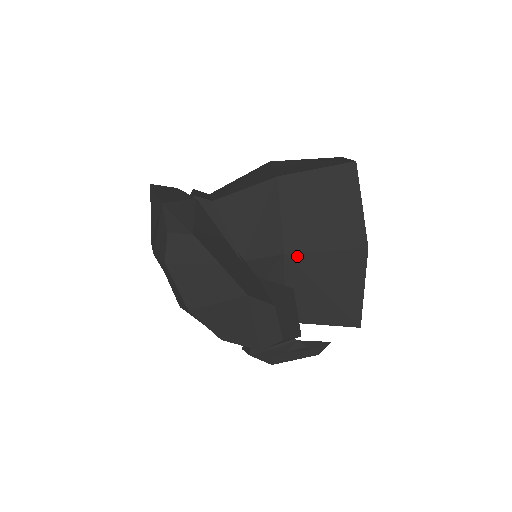
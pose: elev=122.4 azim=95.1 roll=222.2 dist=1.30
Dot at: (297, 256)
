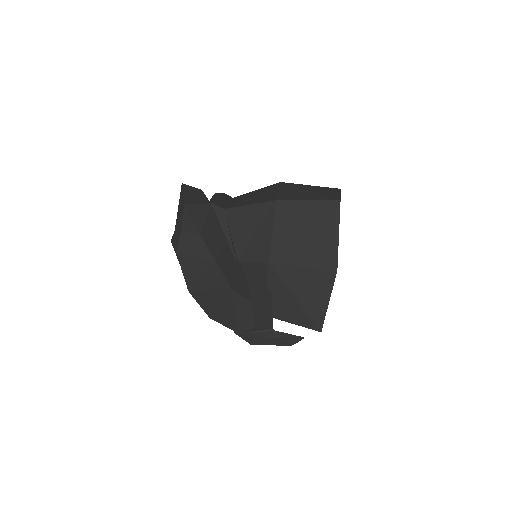
Dot at: (279, 266)
